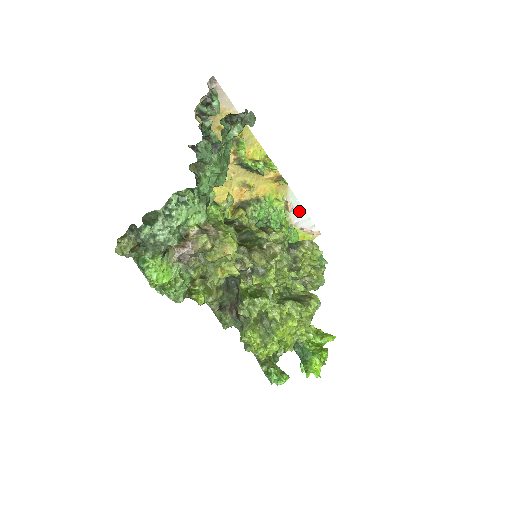
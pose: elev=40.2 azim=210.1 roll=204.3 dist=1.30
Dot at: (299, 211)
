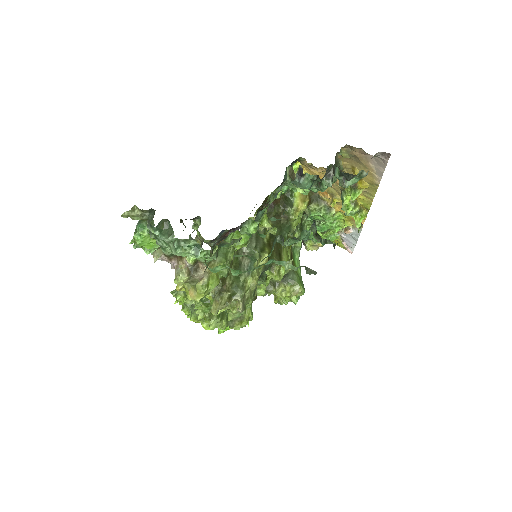
Dot at: (353, 237)
